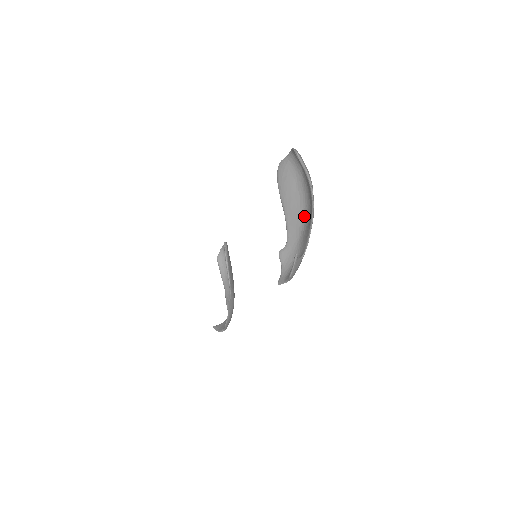
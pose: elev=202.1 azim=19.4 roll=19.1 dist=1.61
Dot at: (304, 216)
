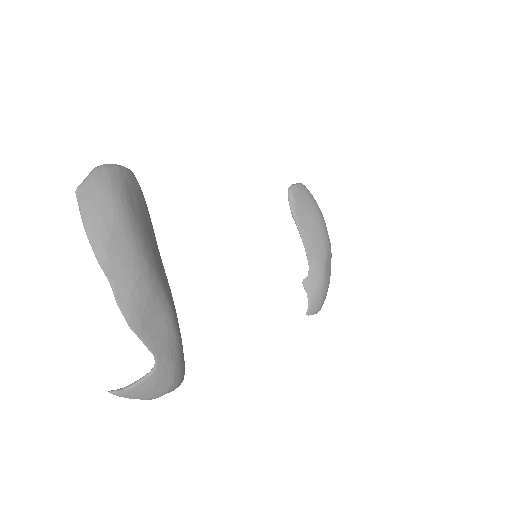
Dot at: (153, 284)
